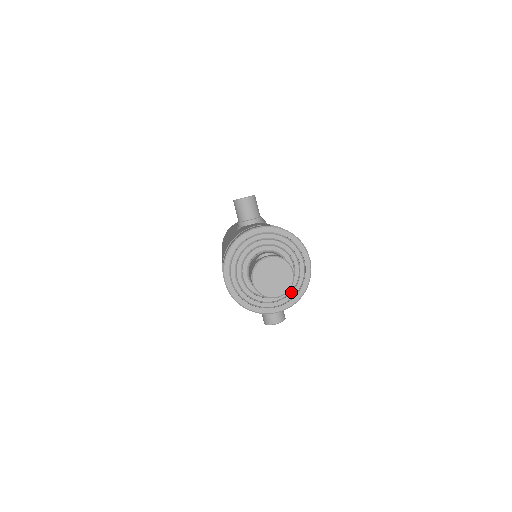
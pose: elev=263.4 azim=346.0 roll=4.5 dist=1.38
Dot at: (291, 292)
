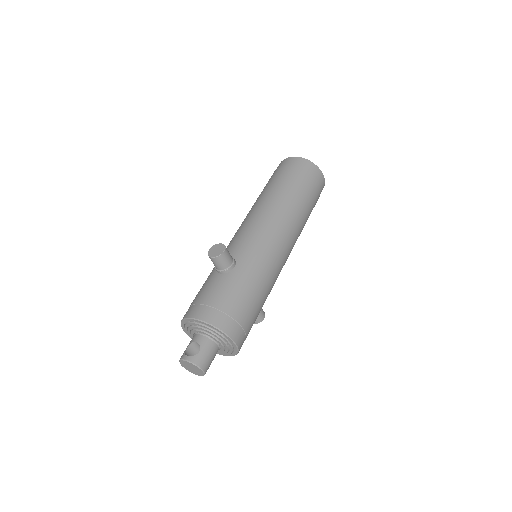
Dot at: (227, 352)
